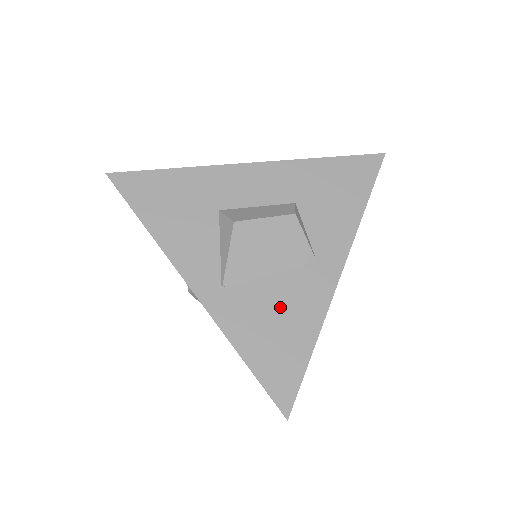
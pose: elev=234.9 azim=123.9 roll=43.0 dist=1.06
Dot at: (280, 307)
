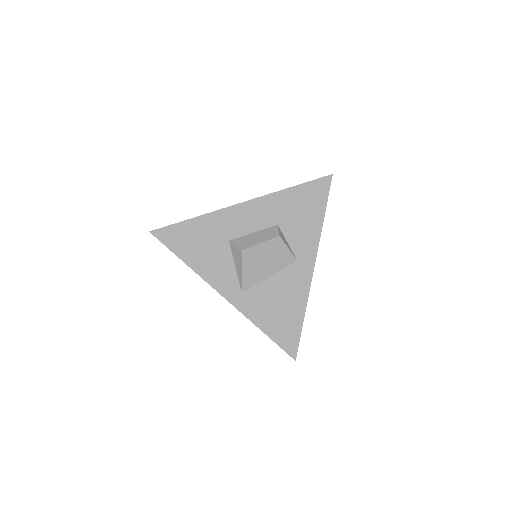
Dot at: (280, 296)
